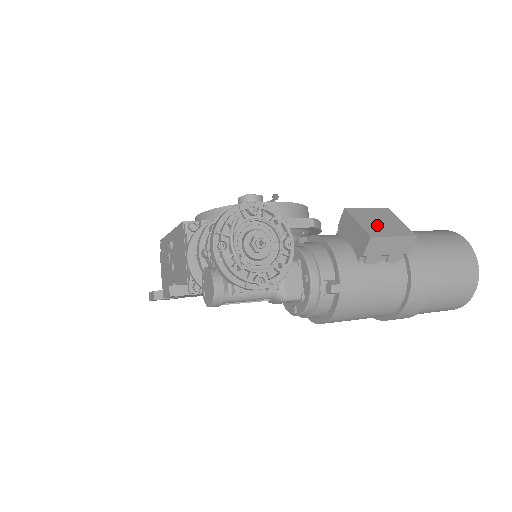
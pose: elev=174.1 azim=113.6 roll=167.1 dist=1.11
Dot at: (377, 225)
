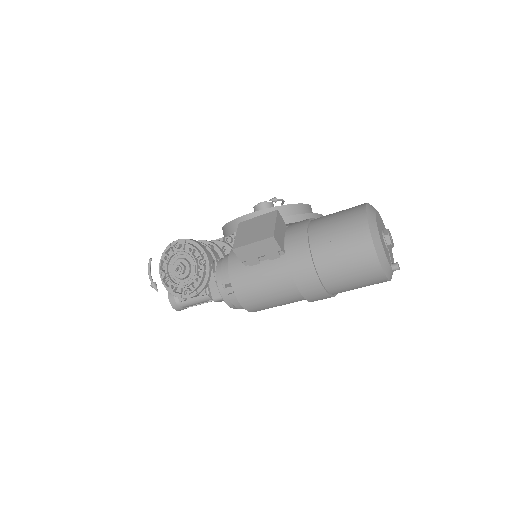
Dot at: (248, 234)
